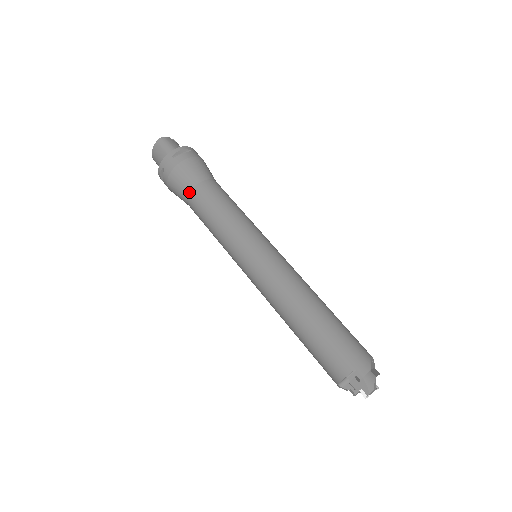
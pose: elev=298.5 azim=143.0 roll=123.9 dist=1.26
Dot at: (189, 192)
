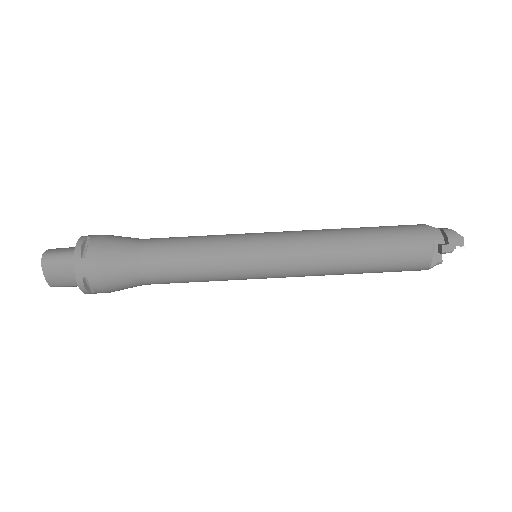
Dot at: (137, 270)
